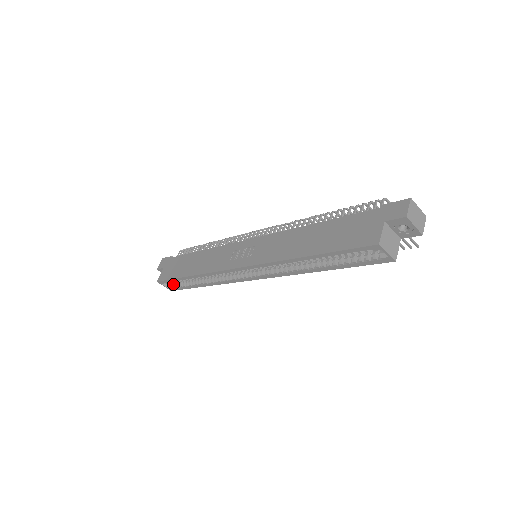
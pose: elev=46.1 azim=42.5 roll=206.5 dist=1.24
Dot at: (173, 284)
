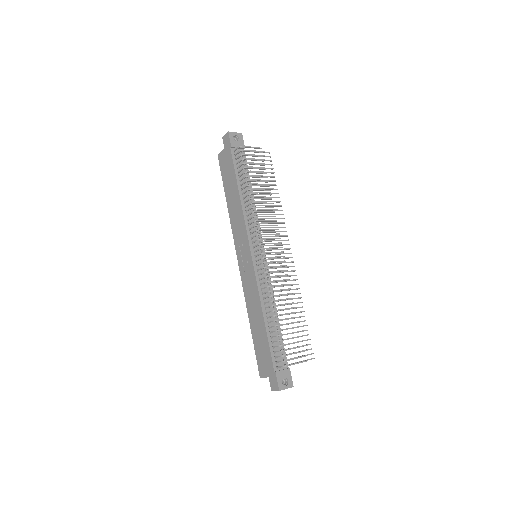
Dot at: occluded
